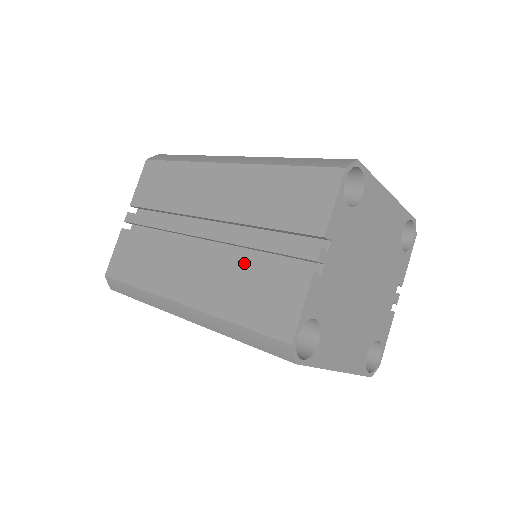
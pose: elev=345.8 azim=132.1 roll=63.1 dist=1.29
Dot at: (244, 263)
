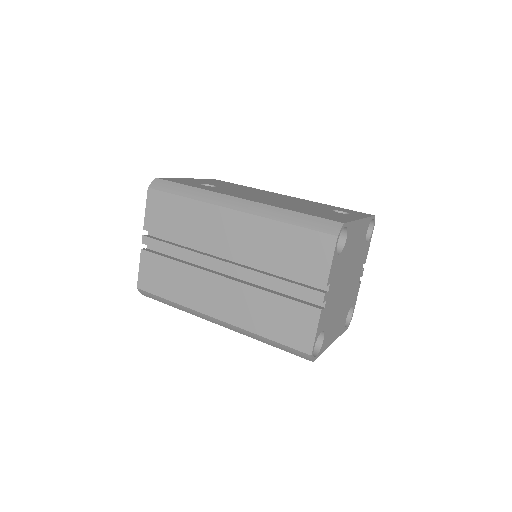
Dot at: (265, 296)
